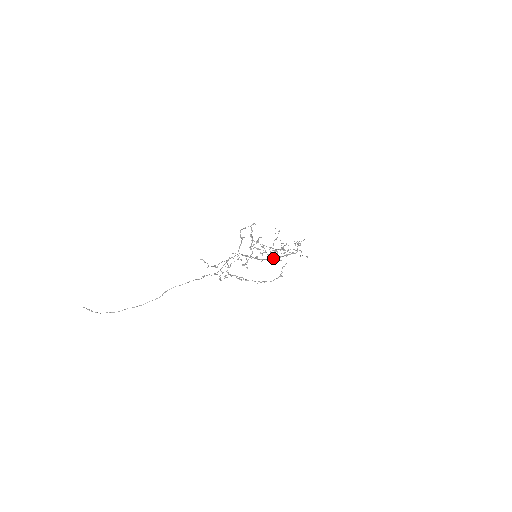
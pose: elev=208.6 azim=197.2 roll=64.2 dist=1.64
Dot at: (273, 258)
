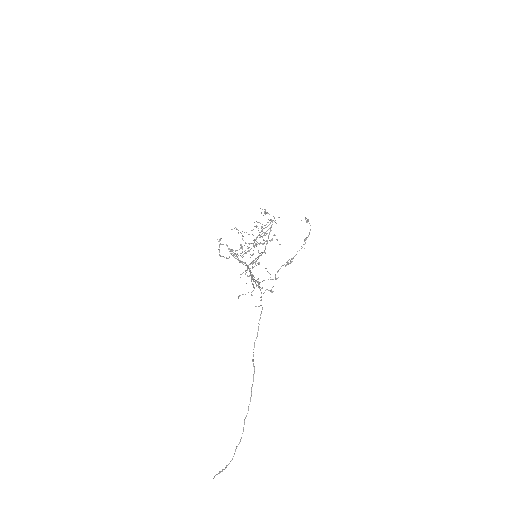
Dot at: (267, 241)
